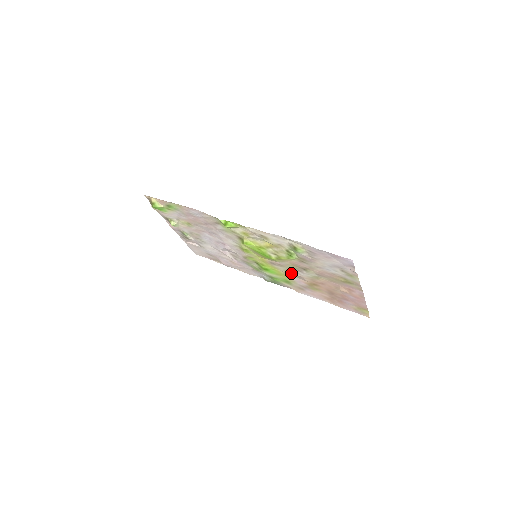
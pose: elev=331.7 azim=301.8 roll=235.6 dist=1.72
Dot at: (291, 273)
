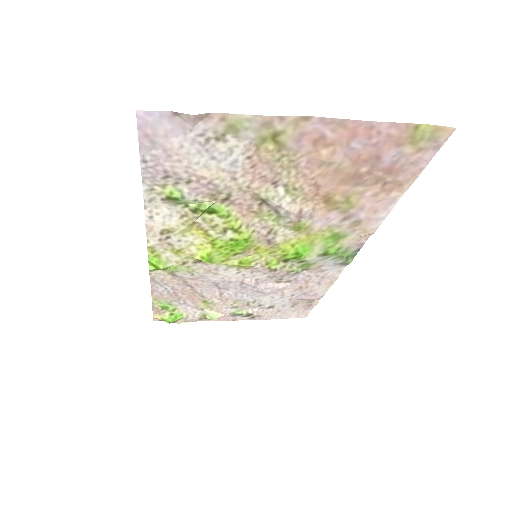
Dot at: (294, 224)
